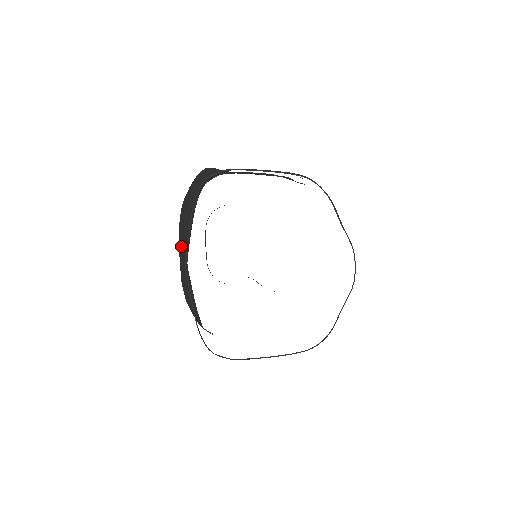
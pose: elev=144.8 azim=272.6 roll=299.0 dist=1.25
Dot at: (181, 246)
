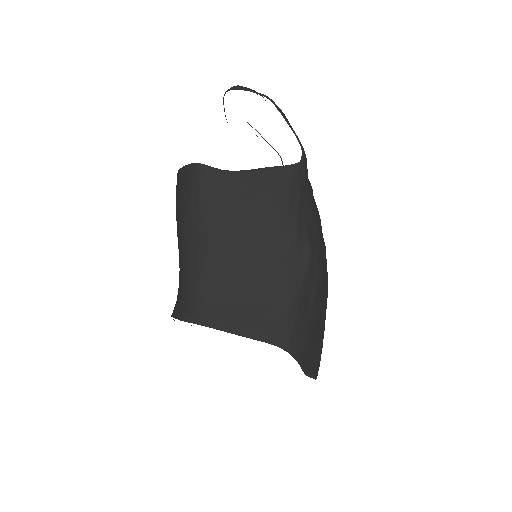
Dot at: occluded
